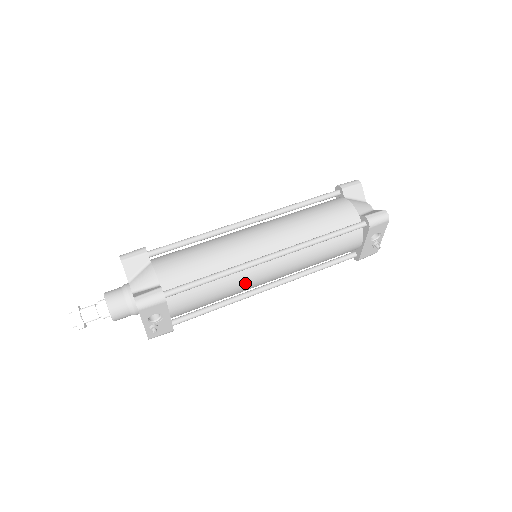
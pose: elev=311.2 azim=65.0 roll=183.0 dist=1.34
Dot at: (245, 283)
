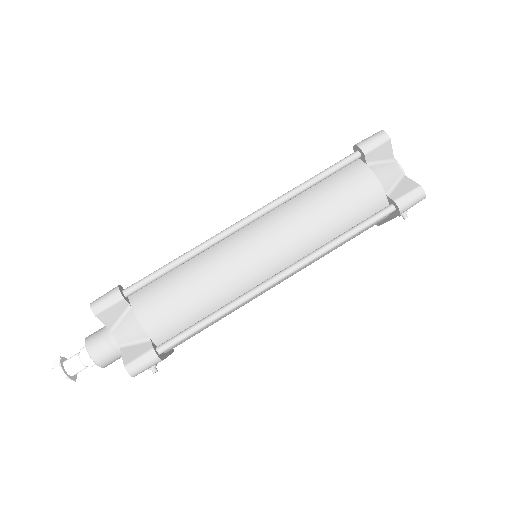
Dot at: (248, 302)
